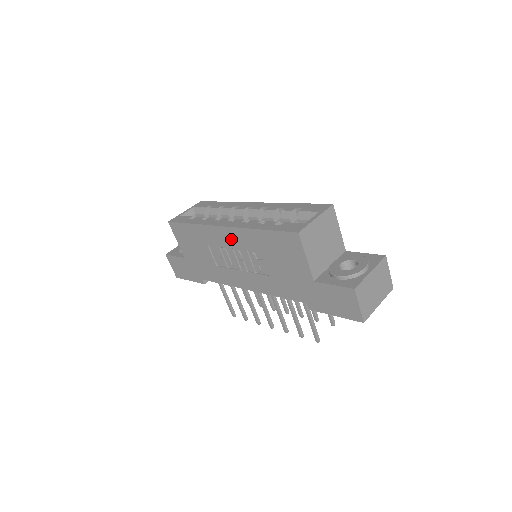
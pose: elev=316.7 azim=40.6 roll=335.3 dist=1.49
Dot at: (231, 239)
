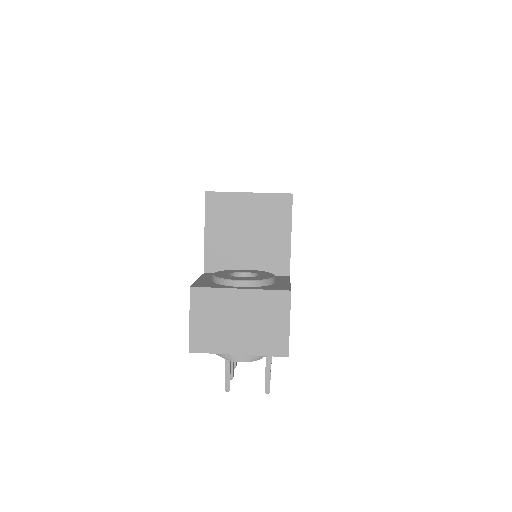
Dot at: occluded
